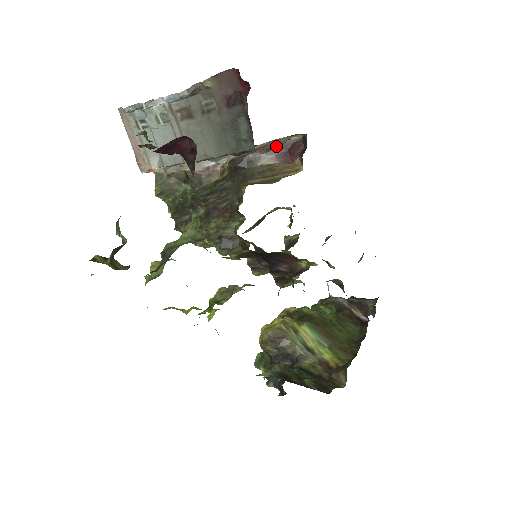
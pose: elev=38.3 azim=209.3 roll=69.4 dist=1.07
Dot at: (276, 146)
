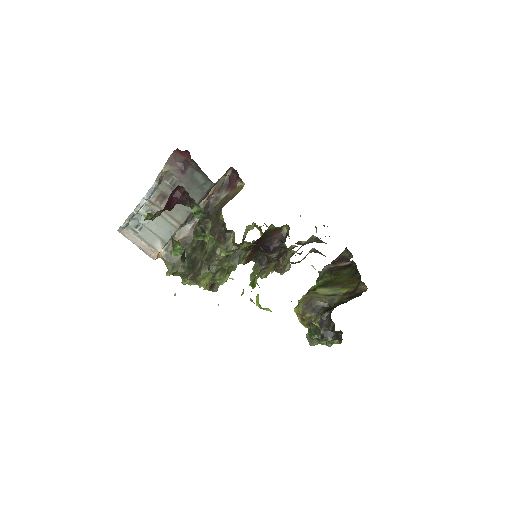
Dot at: (221, 186)
